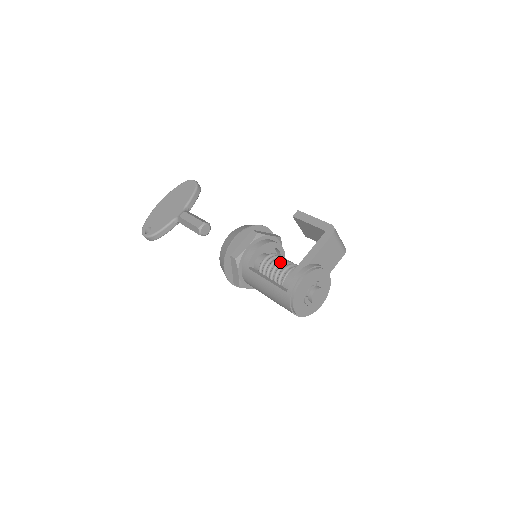
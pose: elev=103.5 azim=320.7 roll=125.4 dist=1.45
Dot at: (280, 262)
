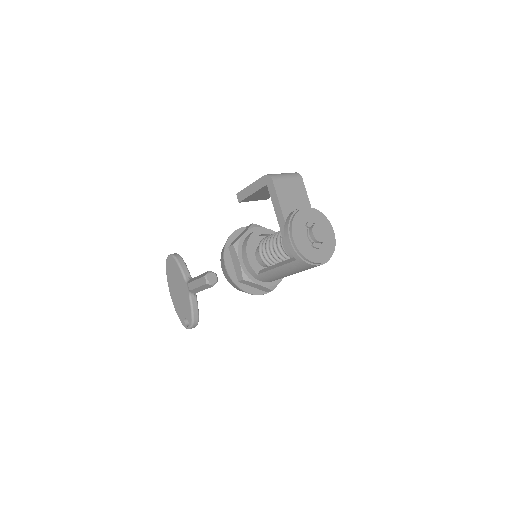
Dot at: (270, 243)
